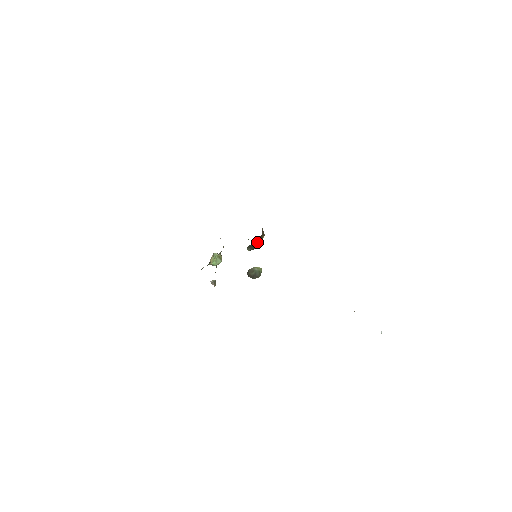
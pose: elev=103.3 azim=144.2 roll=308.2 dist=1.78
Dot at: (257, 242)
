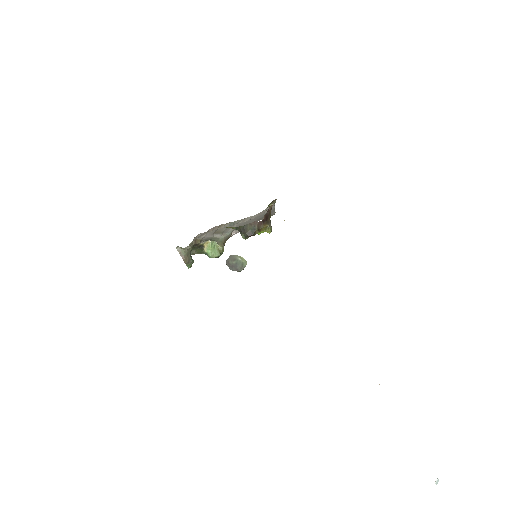
Dot at: (254, 228)
